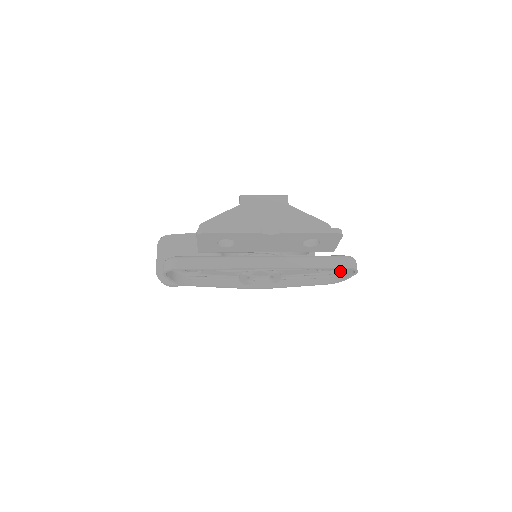
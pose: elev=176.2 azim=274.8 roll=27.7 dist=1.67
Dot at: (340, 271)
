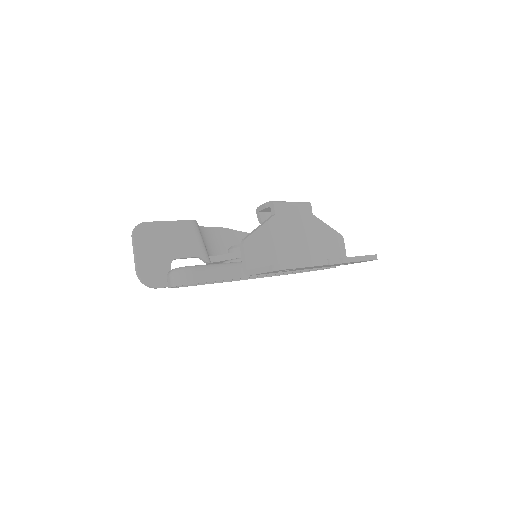
Dot at: occluded
